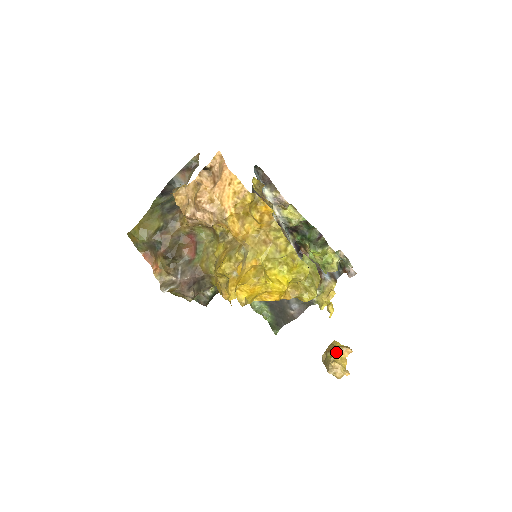
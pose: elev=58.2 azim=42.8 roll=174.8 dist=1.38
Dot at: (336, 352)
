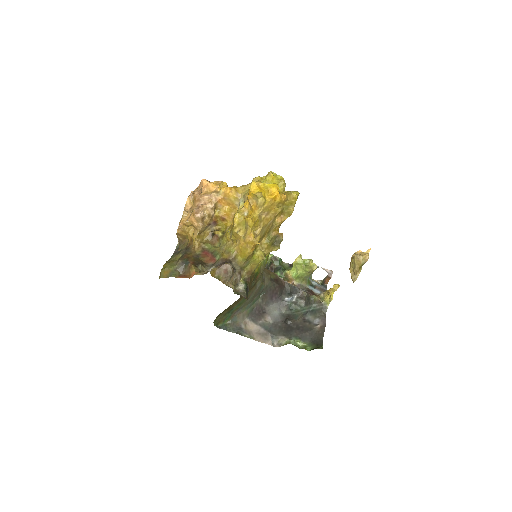
Dot at: (353, 256)
